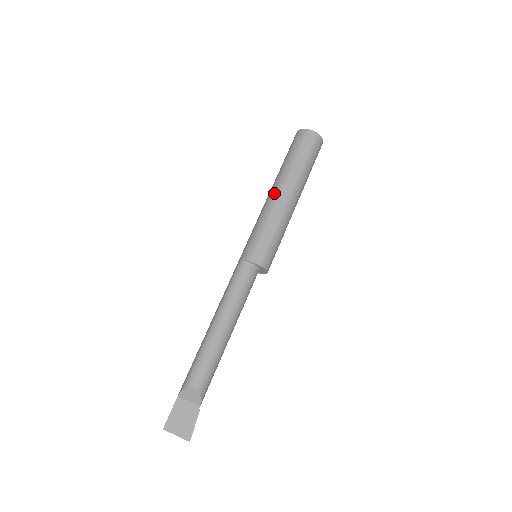
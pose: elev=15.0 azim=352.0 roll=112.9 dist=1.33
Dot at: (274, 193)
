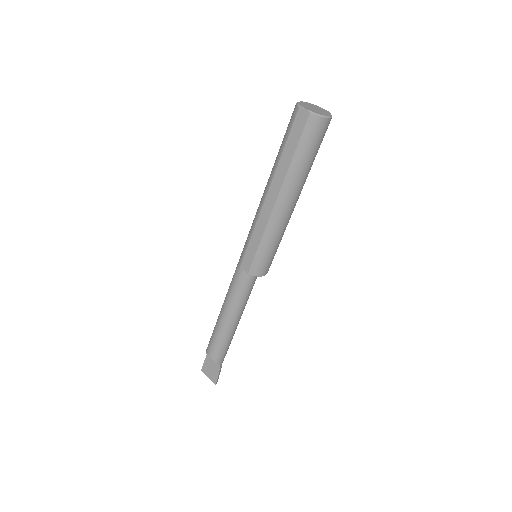
Dot at: (263, 195)
